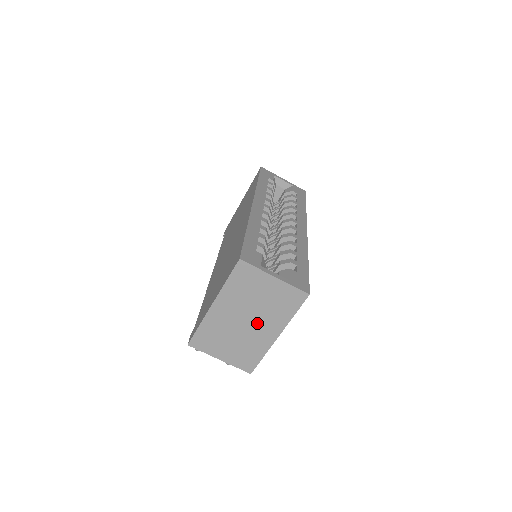
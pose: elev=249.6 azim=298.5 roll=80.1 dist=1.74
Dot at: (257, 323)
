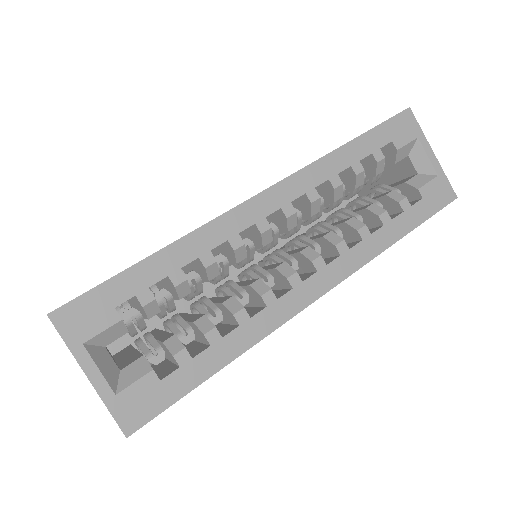
Dot at: occluded
